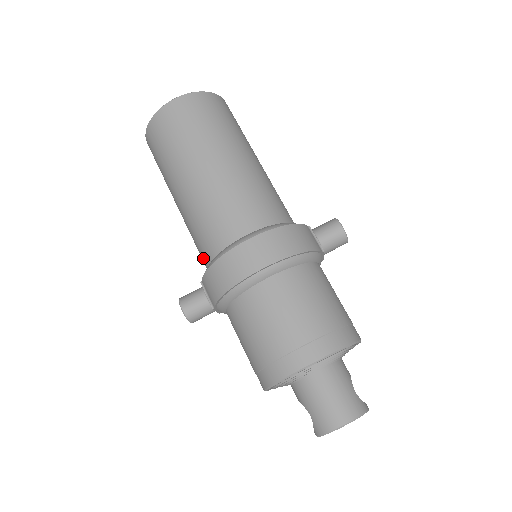
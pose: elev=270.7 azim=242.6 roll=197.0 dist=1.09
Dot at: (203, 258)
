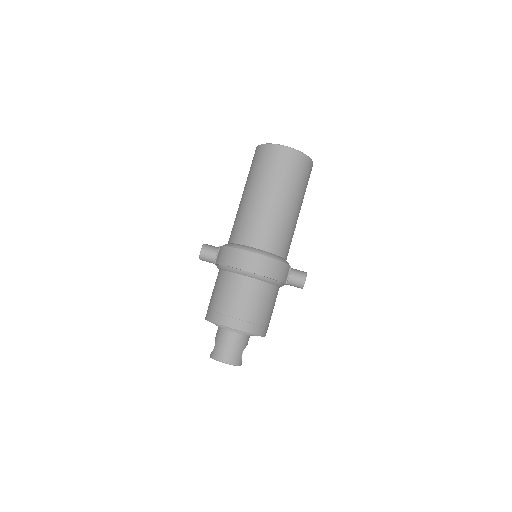
Dot at: (231, 236)
